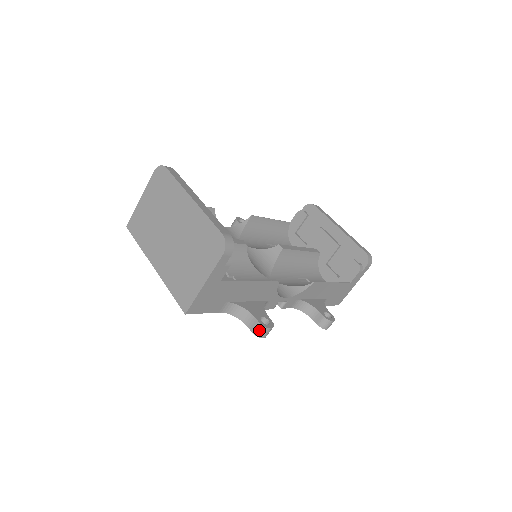
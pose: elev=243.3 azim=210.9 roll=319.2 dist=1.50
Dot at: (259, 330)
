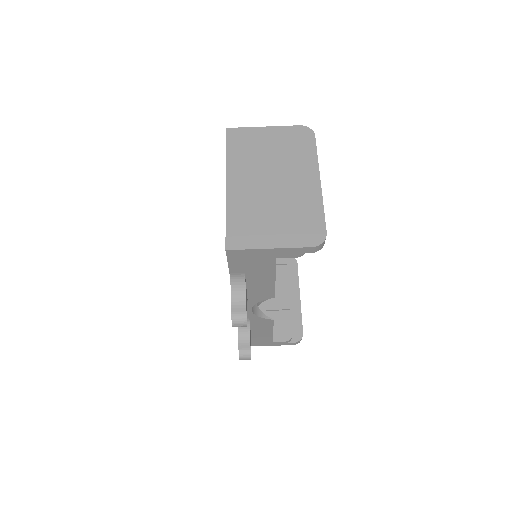
Dot at: (240, 318)
